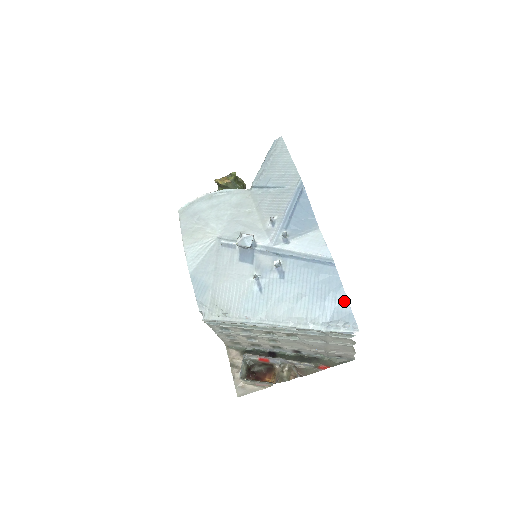
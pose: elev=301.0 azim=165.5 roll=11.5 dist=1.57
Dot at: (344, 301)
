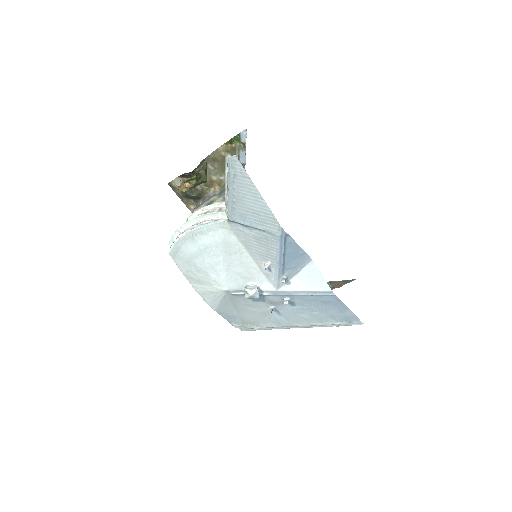
Dot at: (348, 312)
